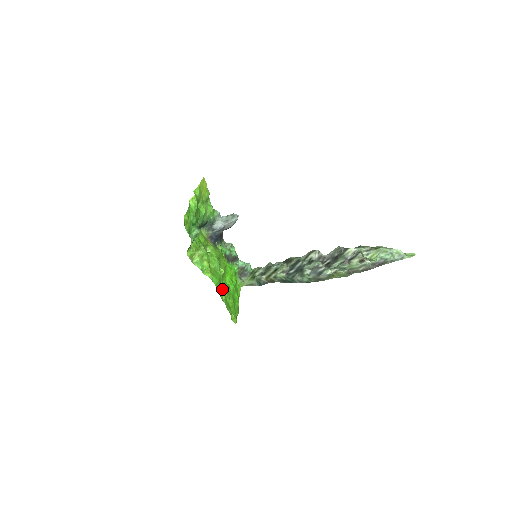
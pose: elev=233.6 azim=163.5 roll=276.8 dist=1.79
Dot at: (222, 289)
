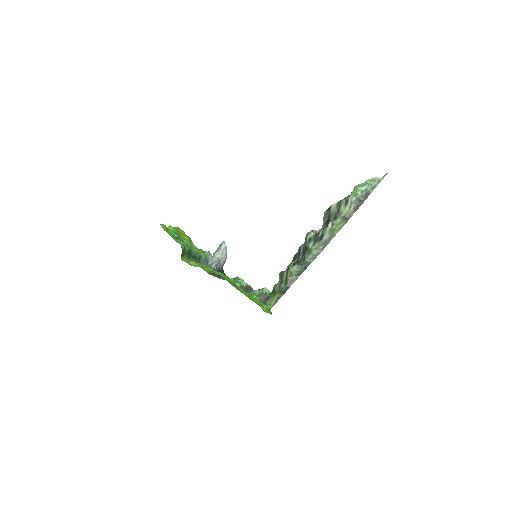
Dot at: (237, 287)
